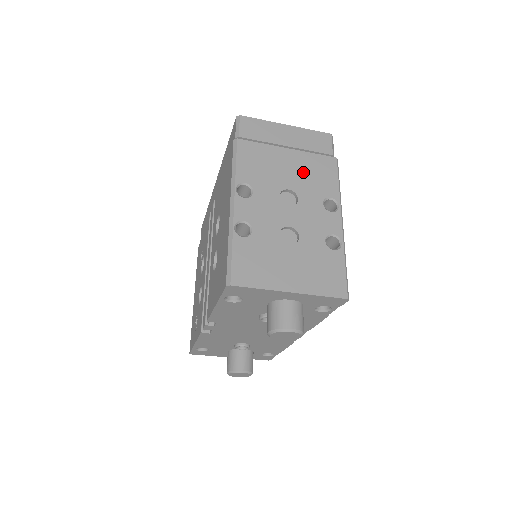
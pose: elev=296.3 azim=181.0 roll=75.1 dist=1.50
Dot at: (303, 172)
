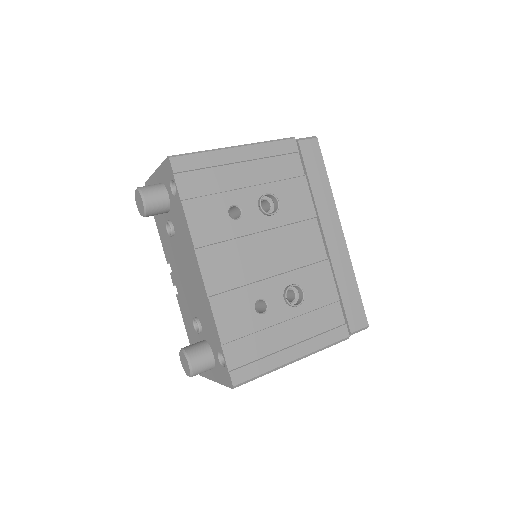
Dot at: occluded
